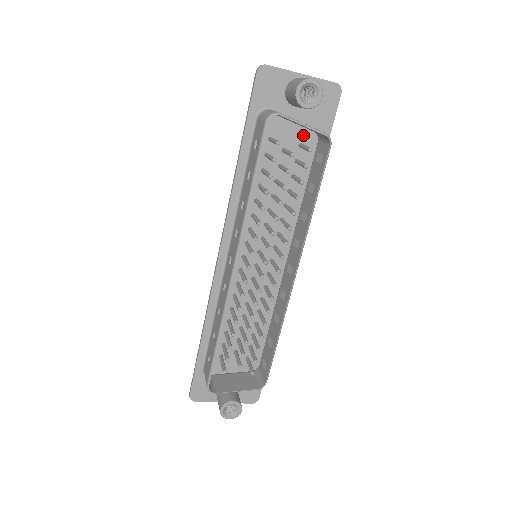
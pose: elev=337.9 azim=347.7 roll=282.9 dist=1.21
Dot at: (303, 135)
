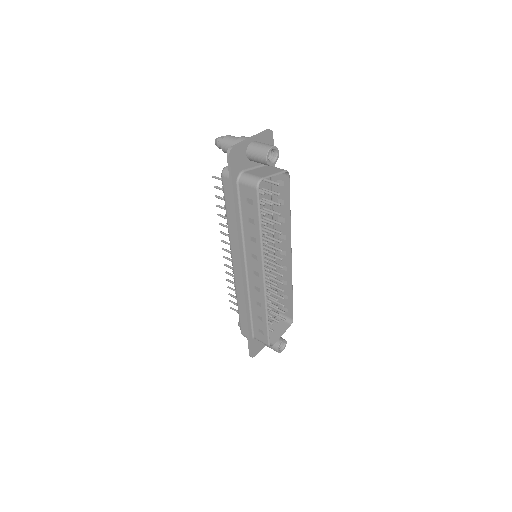
Dot at: occluded
